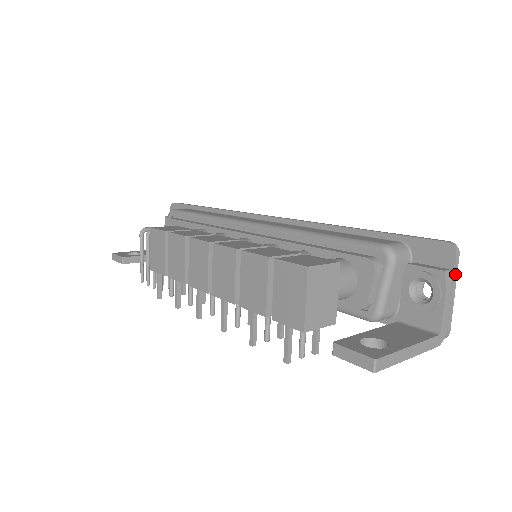
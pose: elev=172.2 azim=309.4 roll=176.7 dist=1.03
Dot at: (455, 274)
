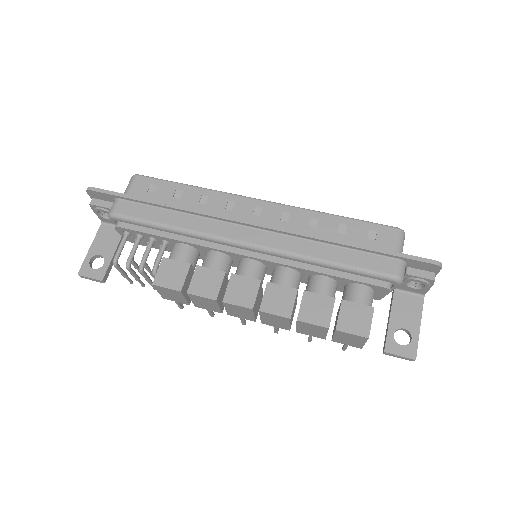
Dot at: (437, 273)
